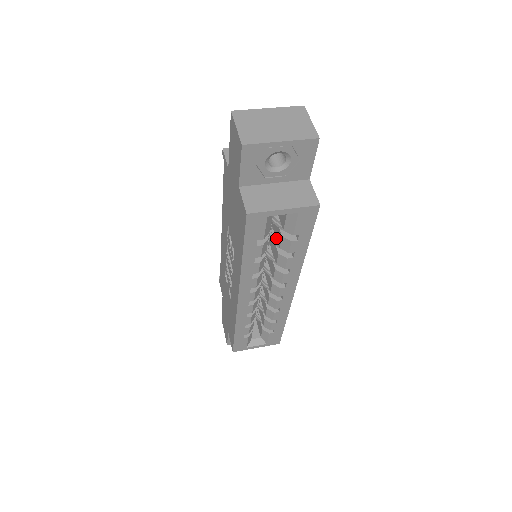
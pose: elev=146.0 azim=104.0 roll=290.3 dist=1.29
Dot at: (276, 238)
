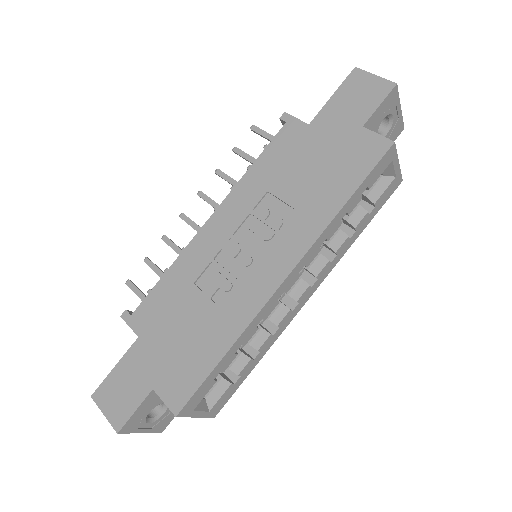
Dot at: occluded
